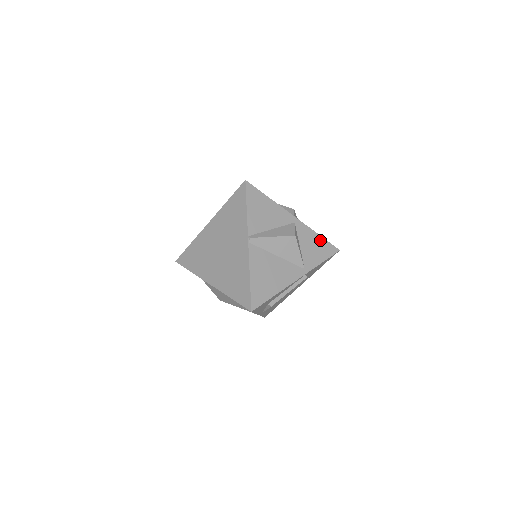
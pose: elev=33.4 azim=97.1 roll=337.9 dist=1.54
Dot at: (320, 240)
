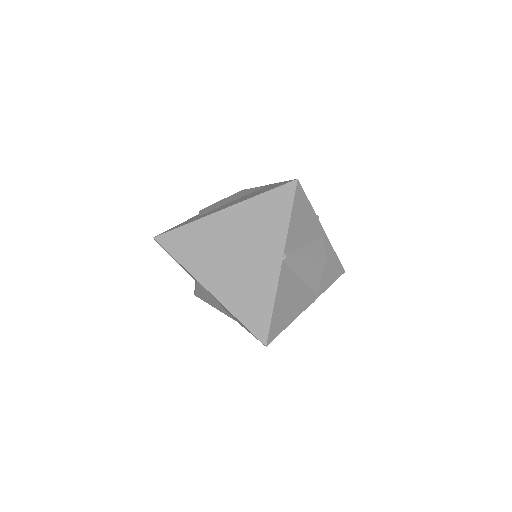
Dot at: (335, 260)
